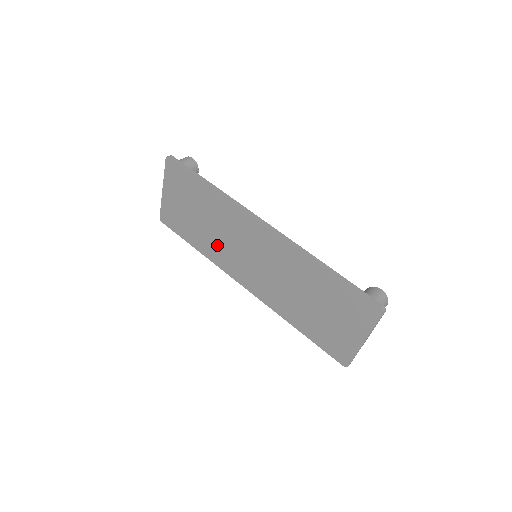
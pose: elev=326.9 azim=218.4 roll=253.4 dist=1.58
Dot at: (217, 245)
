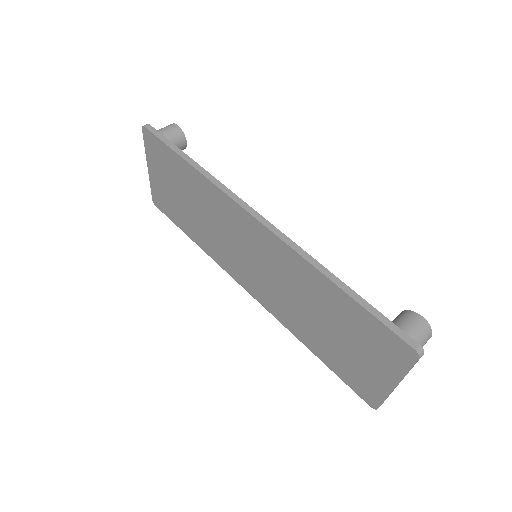
Dot at: (212, 238)
